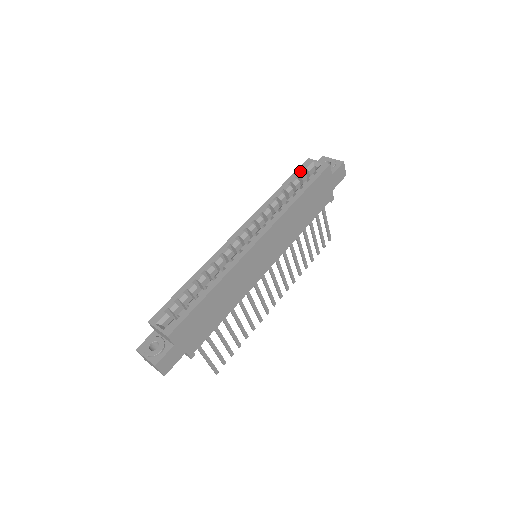
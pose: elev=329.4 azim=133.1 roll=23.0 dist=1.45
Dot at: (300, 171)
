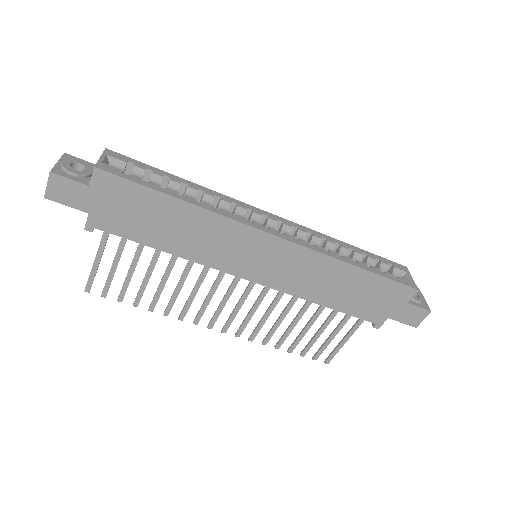
Dot at: (387, 261)
